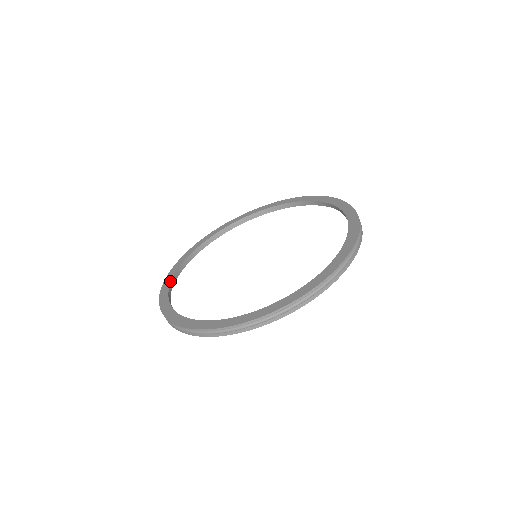
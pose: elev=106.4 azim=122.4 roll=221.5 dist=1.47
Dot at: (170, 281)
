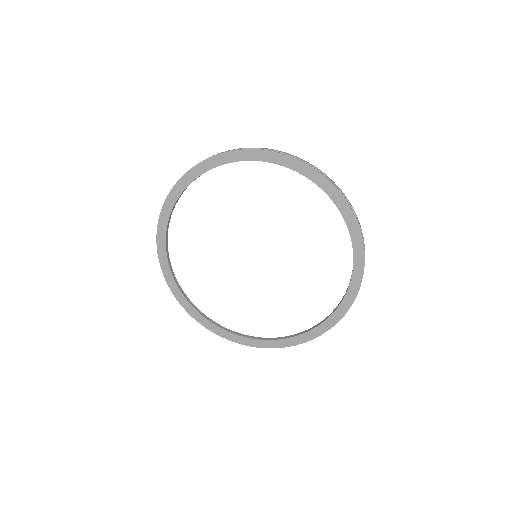
Dot at: (208, 322)
